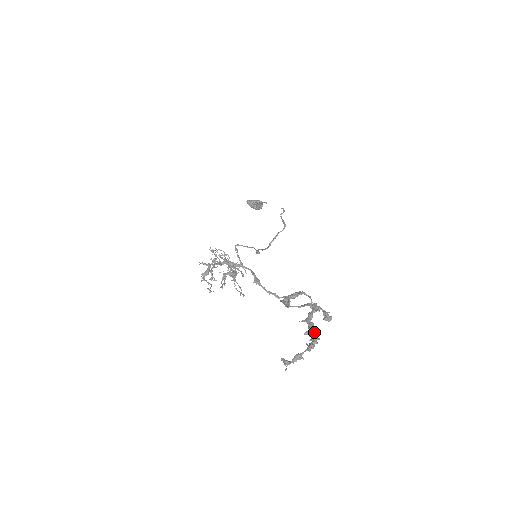
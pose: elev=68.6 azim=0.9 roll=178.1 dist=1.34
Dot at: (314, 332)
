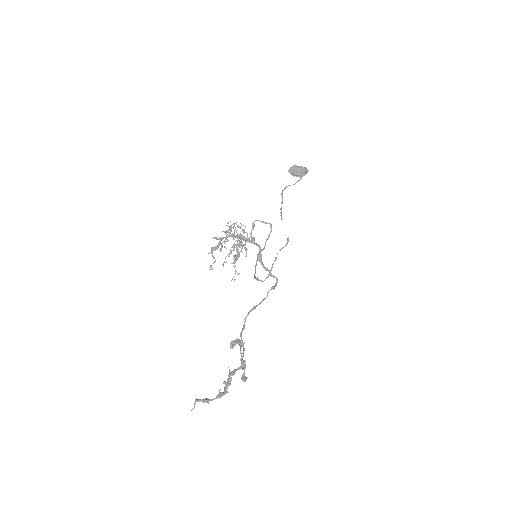
Dot at: (229, 385)
